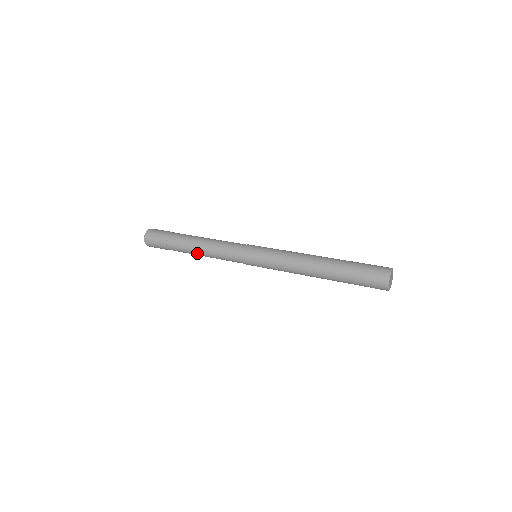
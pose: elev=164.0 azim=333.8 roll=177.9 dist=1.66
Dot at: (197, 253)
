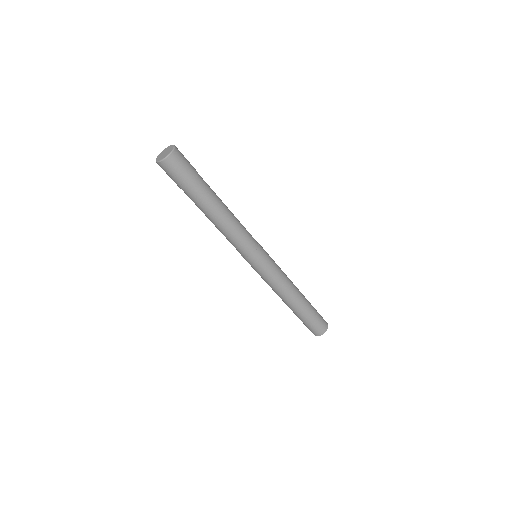
Dot at: (216, 216)
